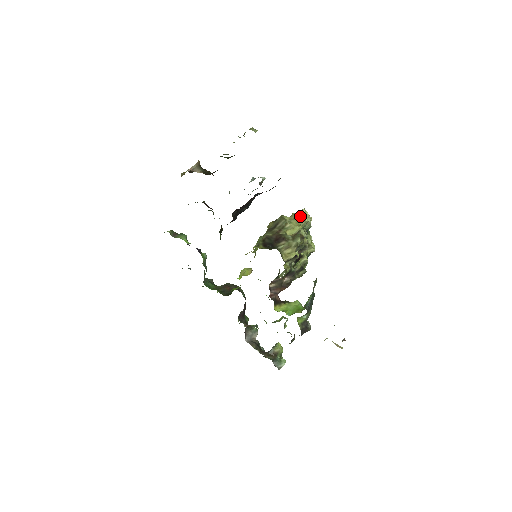
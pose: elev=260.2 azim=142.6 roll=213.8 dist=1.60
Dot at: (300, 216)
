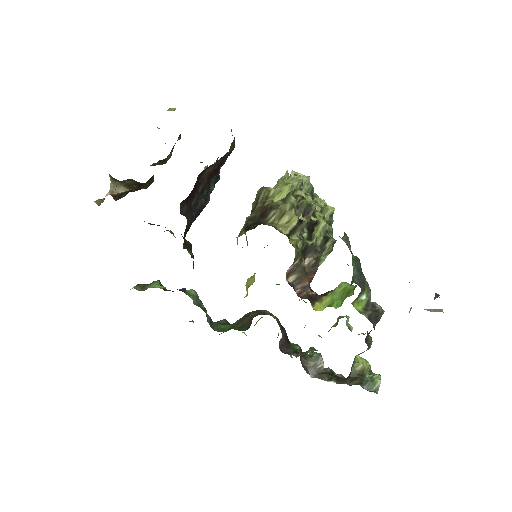
Dot at: (285, 176)
